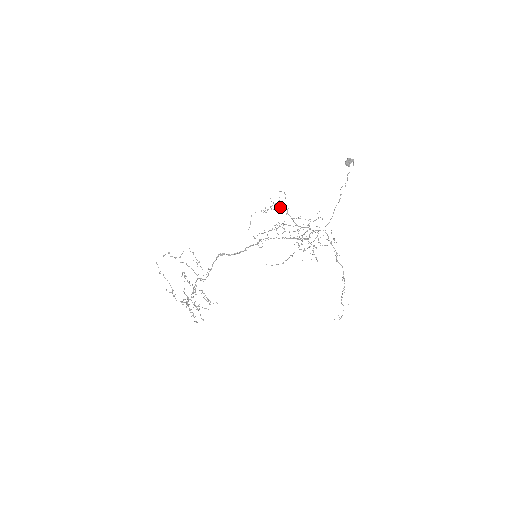
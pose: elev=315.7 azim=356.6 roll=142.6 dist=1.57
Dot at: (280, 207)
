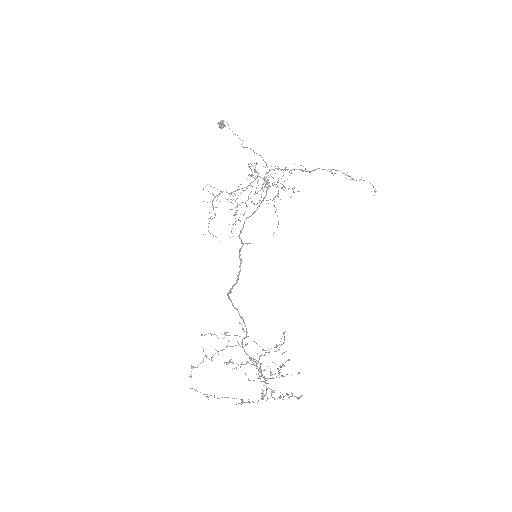
Dot at: occluded
